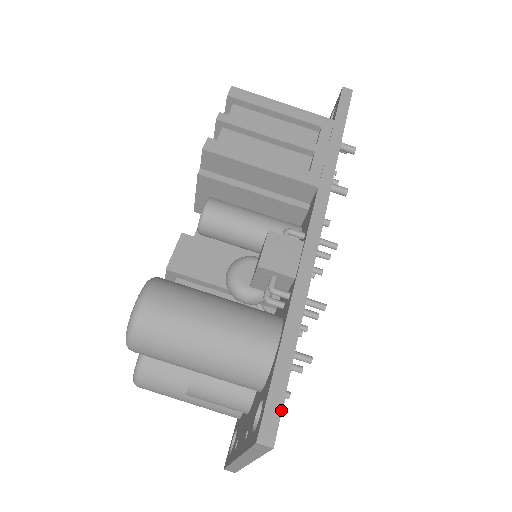
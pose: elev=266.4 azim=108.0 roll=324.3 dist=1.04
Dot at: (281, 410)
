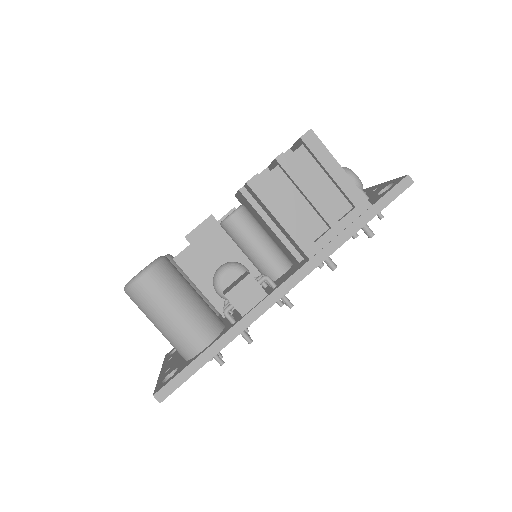
Dot at: occluded
